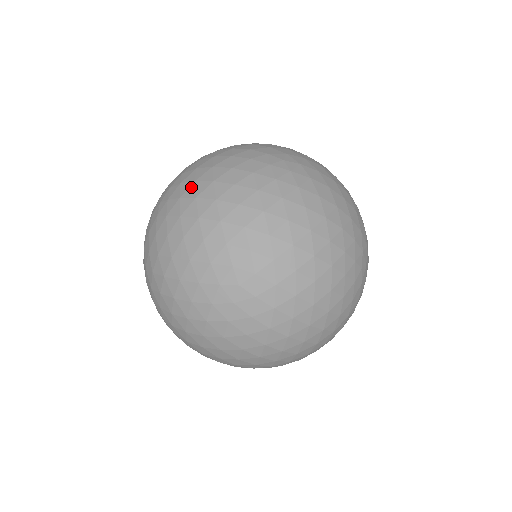
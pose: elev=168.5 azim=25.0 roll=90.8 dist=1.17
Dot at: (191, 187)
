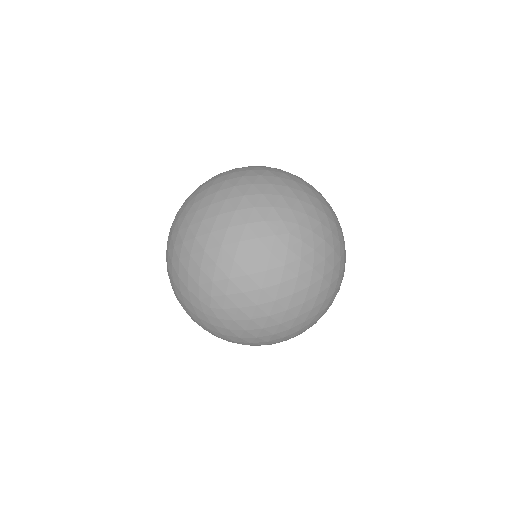
Dot at: (166, 260)
